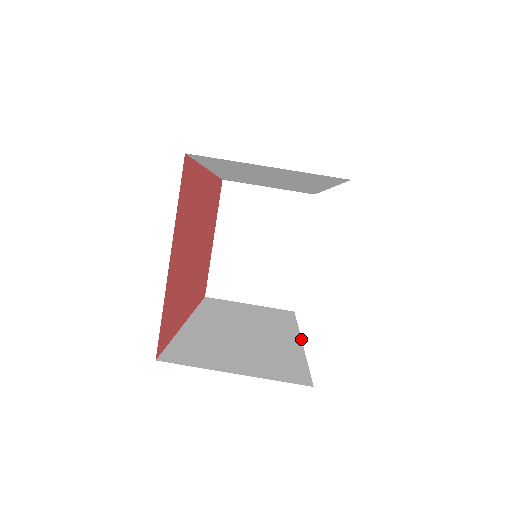
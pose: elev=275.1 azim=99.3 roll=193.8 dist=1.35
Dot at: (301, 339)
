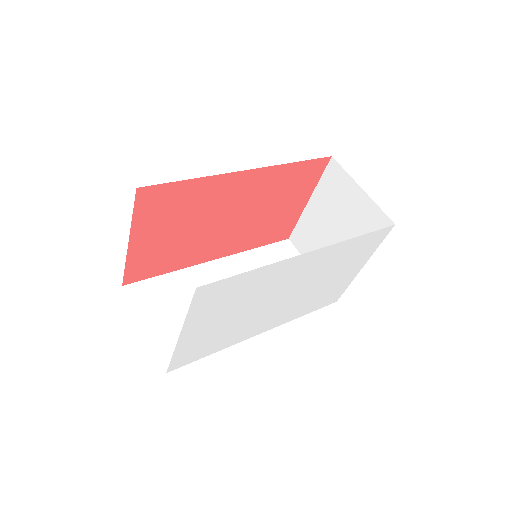
Dot at: occluded
